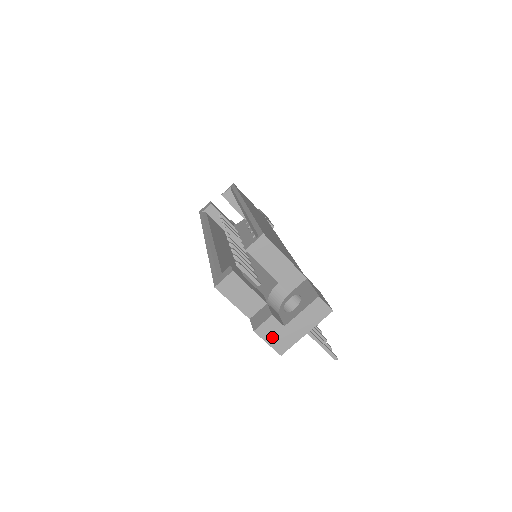
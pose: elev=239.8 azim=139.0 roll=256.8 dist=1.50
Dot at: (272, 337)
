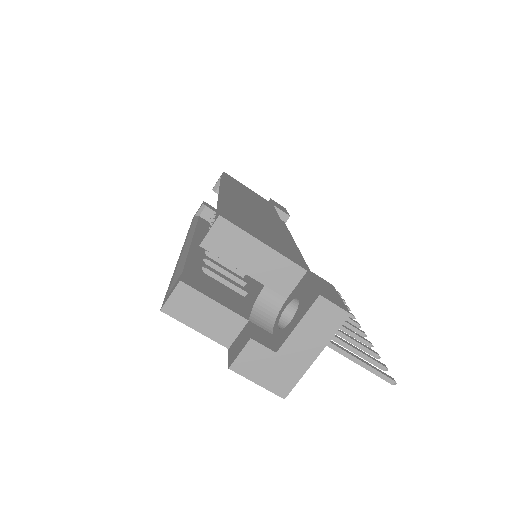
Dot at: (261, 373)
